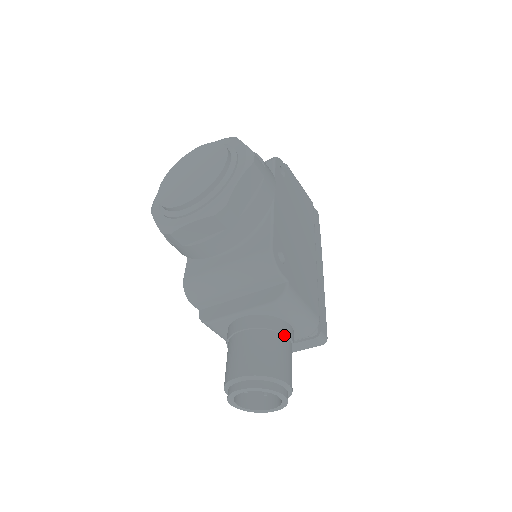
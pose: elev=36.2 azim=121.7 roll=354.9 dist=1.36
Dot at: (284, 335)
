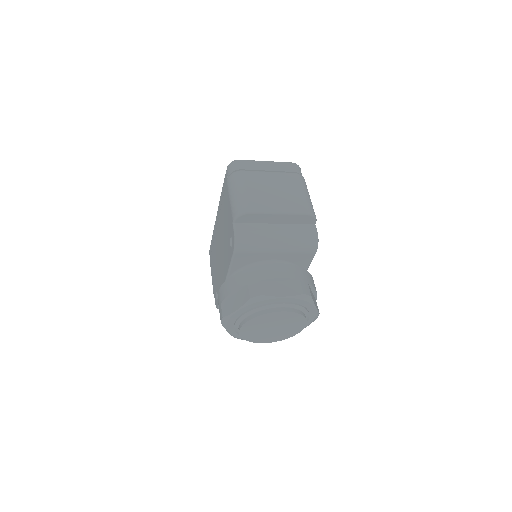
Dot at: occluded
